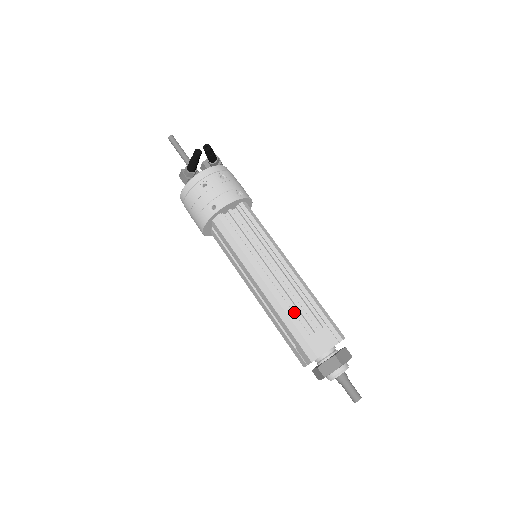
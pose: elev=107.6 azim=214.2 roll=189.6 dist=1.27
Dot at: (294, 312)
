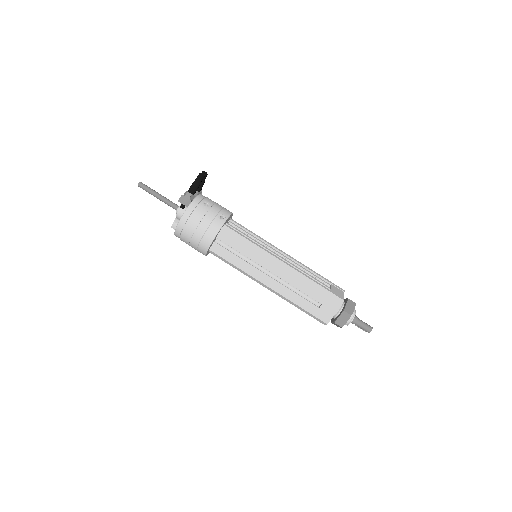
Dot at: occluded
